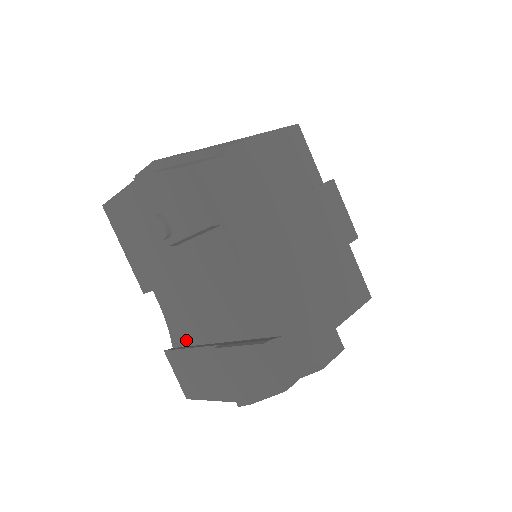
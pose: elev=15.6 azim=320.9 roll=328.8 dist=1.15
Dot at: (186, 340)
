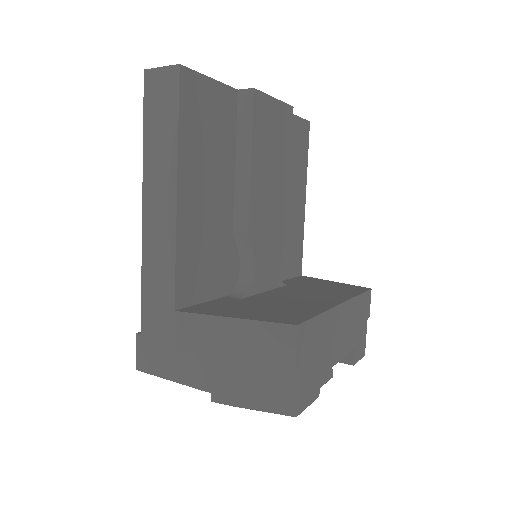
Dot at: occluded
